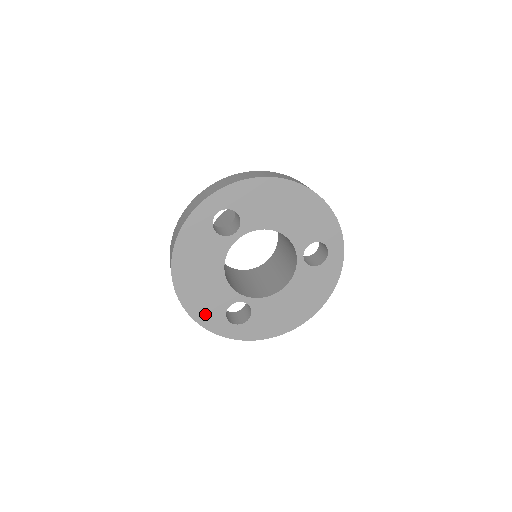
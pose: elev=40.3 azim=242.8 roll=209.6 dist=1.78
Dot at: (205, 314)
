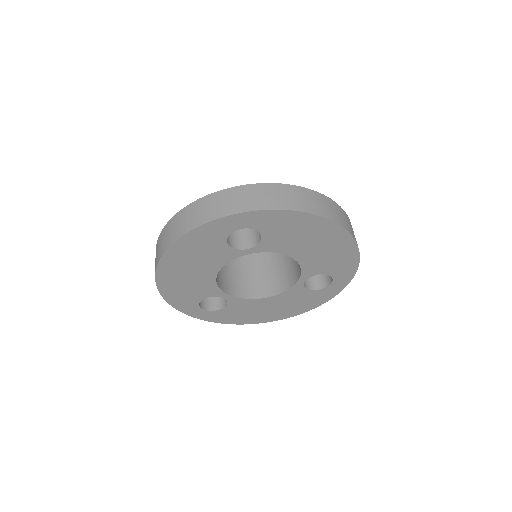
Dot at: (178, 297)
